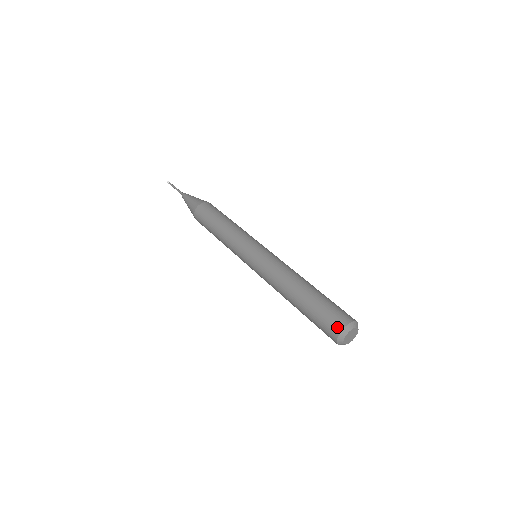
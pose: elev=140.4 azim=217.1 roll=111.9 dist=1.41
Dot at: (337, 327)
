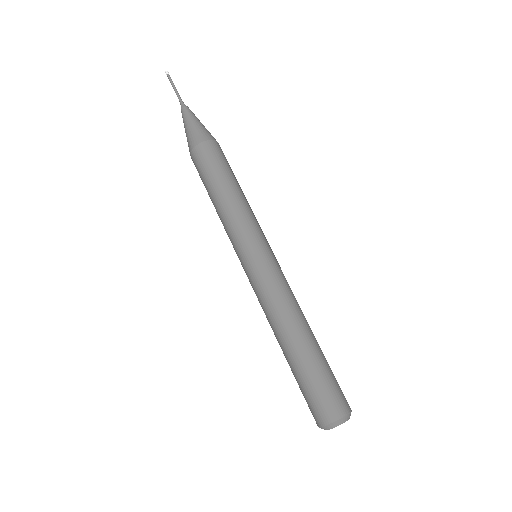
Dot at: (320, 419)
